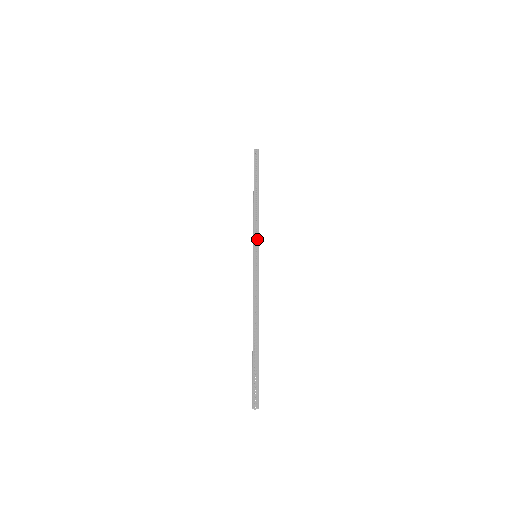
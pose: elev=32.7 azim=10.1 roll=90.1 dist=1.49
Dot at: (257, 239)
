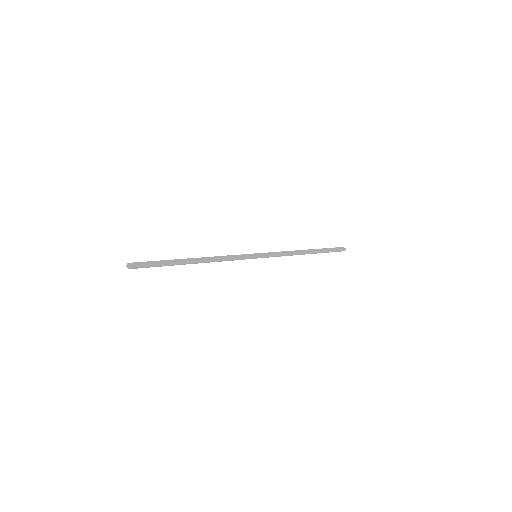
Dot at: (270, 254)
